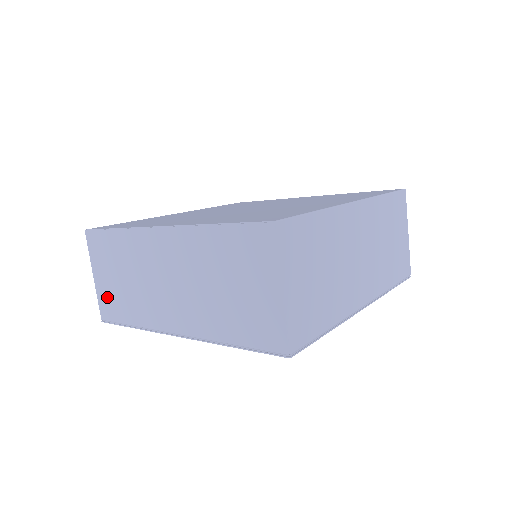
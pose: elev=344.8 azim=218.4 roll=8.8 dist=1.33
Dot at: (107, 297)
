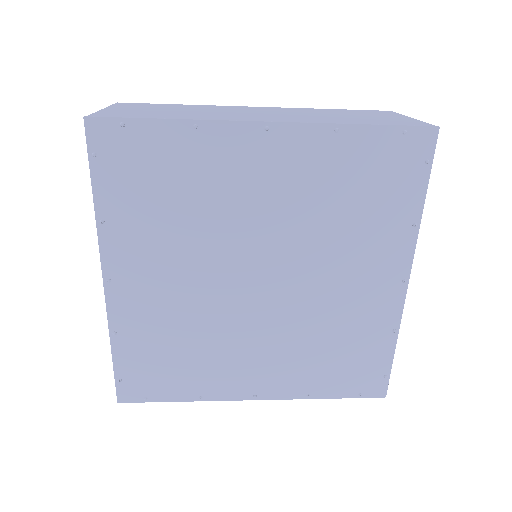
Dot at: occluded
